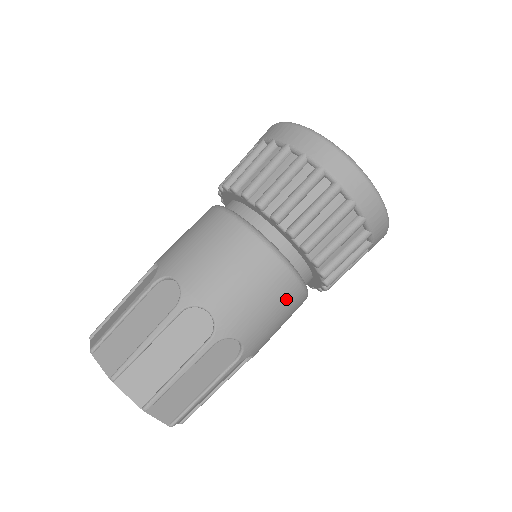
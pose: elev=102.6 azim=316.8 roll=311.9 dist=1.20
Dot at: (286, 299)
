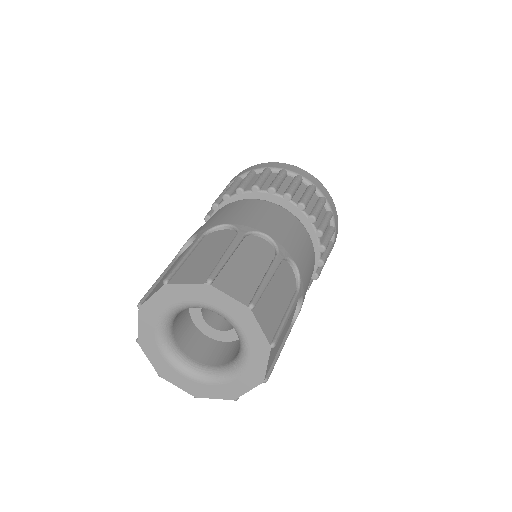
Dot at: (285, 218)
